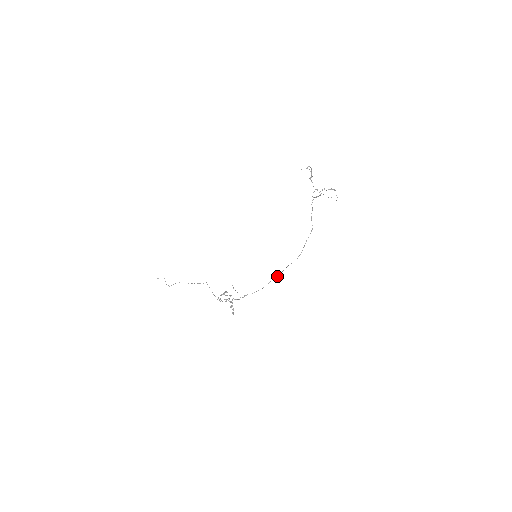
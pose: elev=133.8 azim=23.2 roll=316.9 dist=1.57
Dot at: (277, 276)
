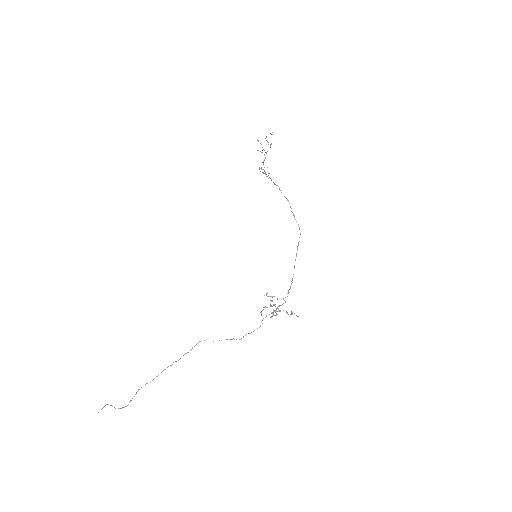
Dot at: (296, 256)
